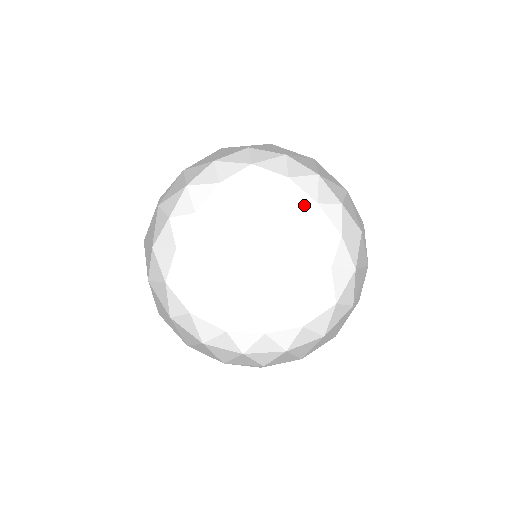
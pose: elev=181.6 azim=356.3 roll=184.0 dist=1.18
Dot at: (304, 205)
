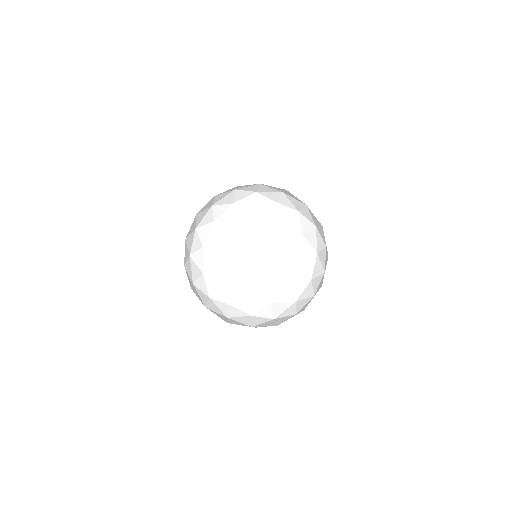
Dot at: (285, 191)
